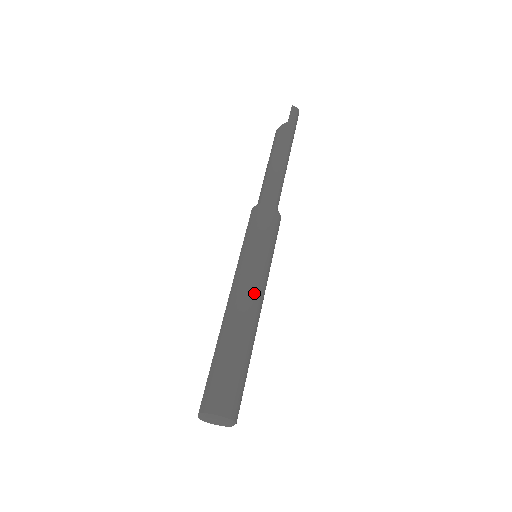
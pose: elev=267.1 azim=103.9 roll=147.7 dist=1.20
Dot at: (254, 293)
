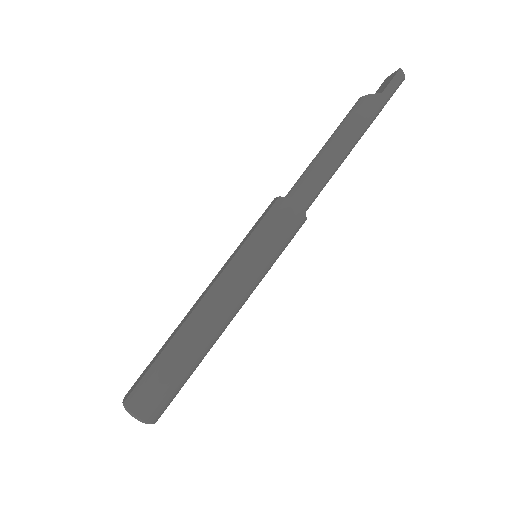
Dot at: (231, 306)
